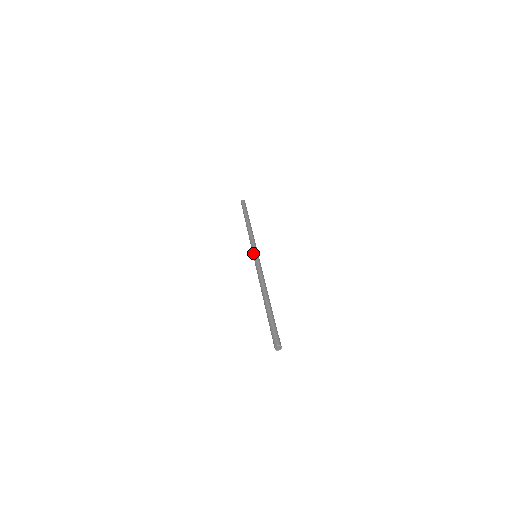
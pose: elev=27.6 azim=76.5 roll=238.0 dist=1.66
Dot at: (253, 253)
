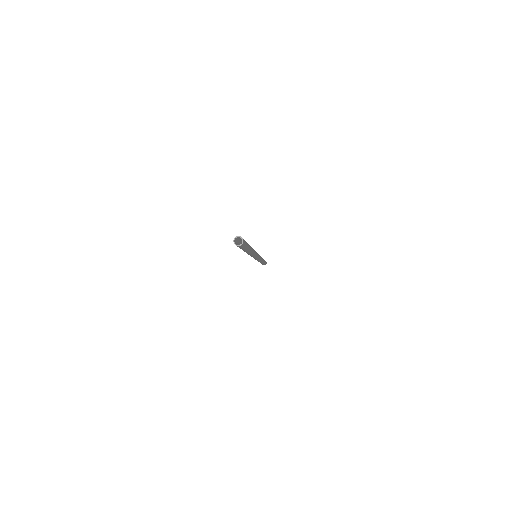
Dot at: occluded
